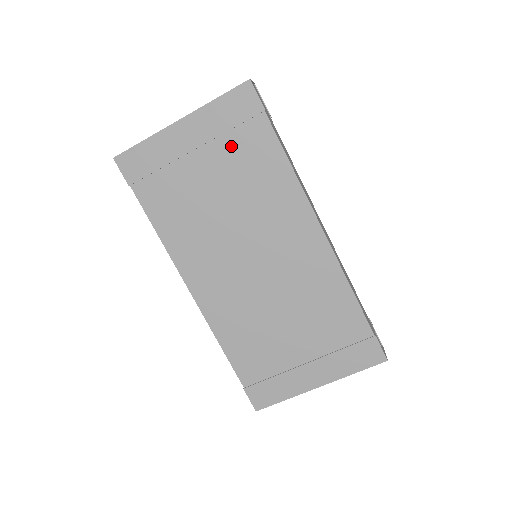
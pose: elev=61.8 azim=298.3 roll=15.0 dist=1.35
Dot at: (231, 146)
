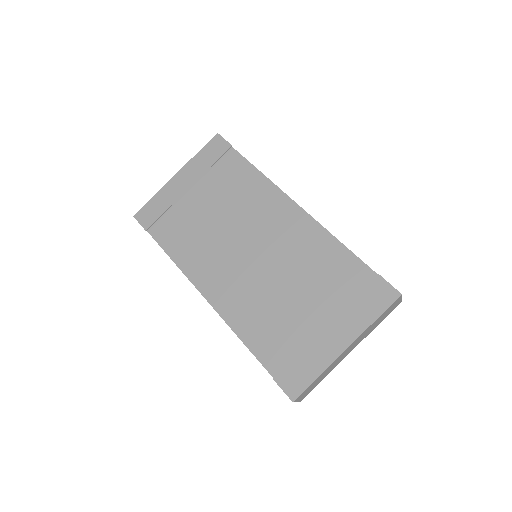
Dot at: (214, 176)
